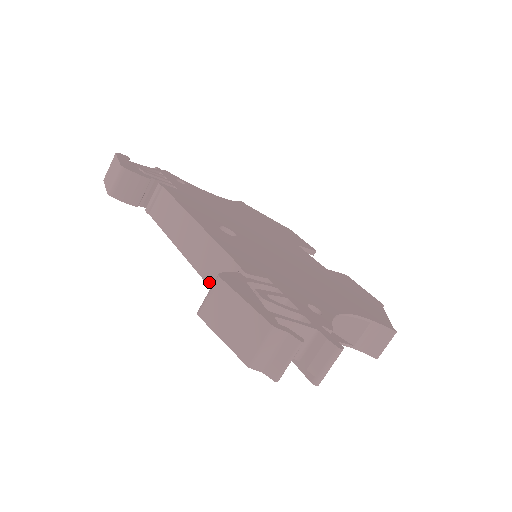
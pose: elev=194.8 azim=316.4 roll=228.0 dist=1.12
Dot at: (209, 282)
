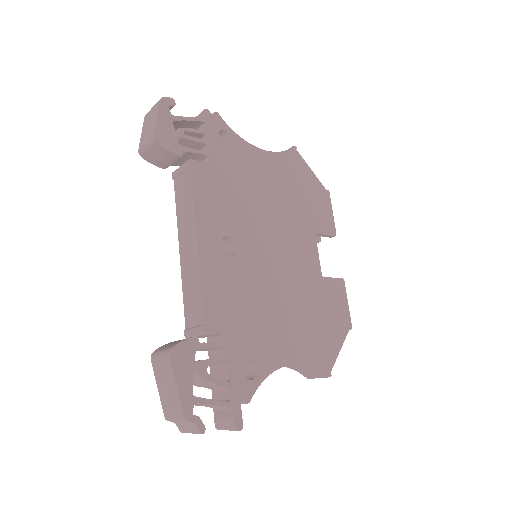
Dot at: (185, 304)
